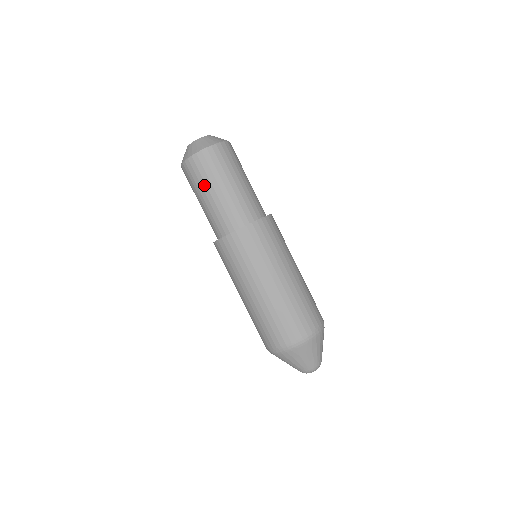
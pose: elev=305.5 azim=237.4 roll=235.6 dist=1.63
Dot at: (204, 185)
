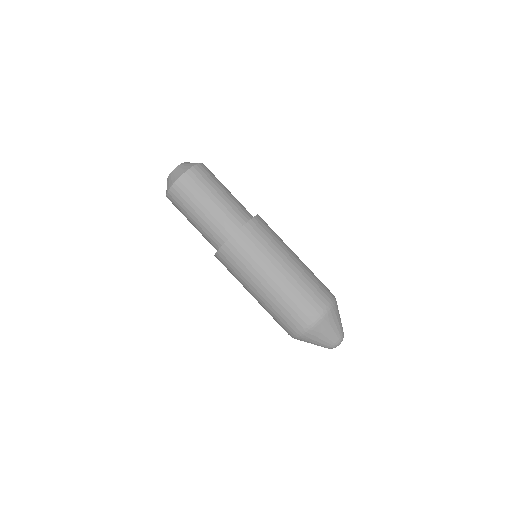
Dot at: (214, 186)
